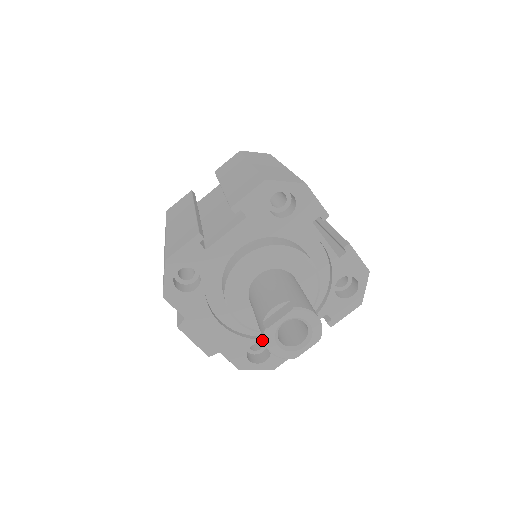
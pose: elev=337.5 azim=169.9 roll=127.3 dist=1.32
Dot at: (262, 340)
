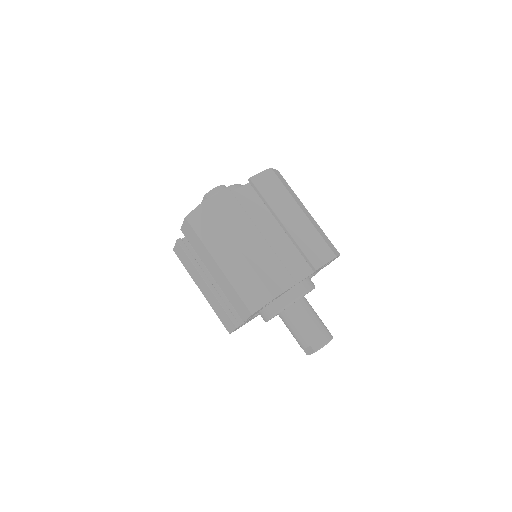
Dot at: occluded
